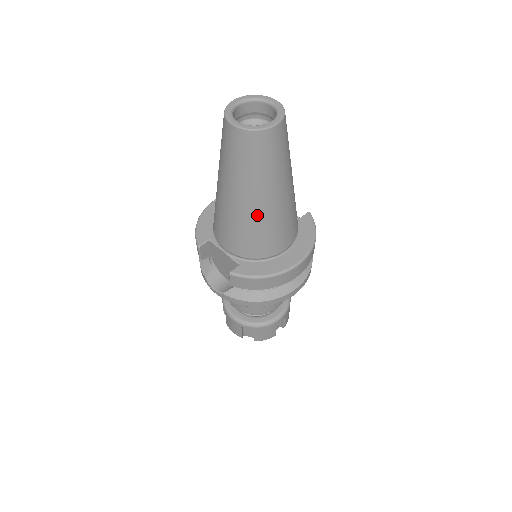
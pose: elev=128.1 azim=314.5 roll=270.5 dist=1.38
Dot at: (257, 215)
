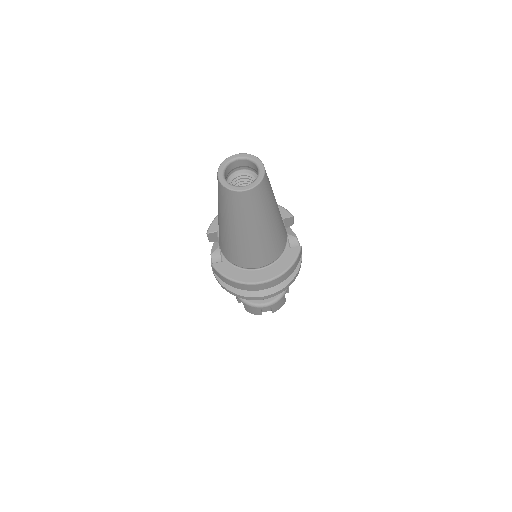
Dot at: (232, 238)
